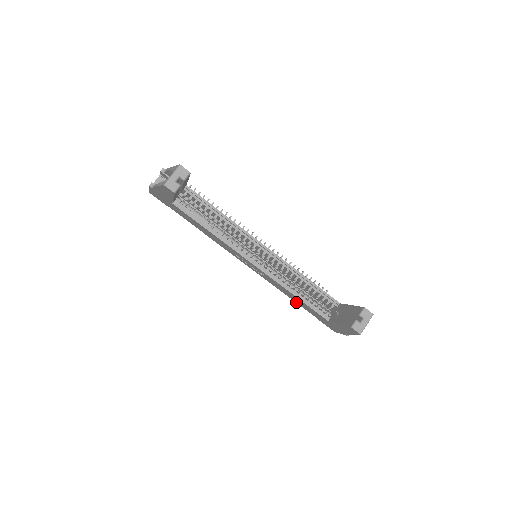
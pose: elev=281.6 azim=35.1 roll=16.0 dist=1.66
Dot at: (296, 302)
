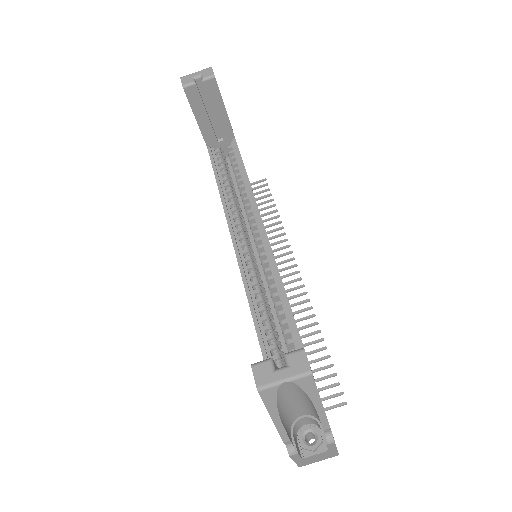
Dot at: occluded
